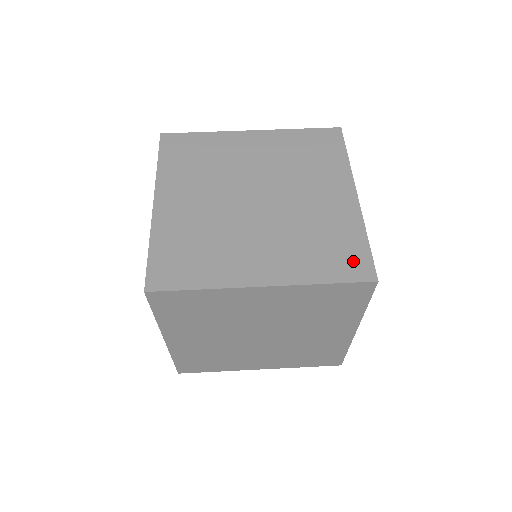
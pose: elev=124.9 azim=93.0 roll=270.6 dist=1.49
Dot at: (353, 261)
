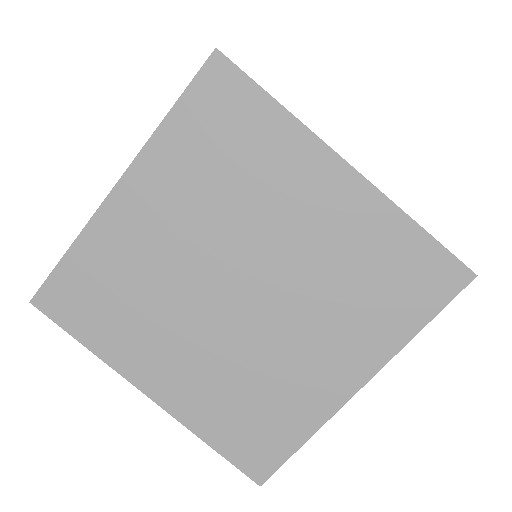
Dot at: (428, 275)
